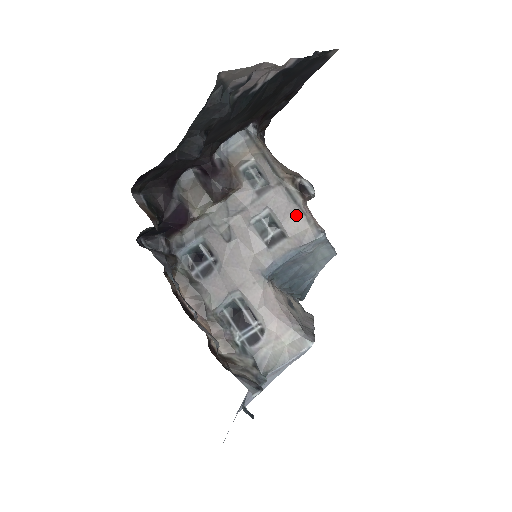
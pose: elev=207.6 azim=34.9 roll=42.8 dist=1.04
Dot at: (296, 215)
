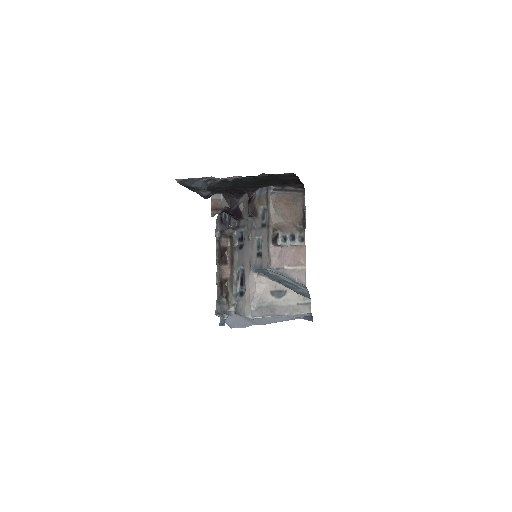
Dot at: (267, 250)
